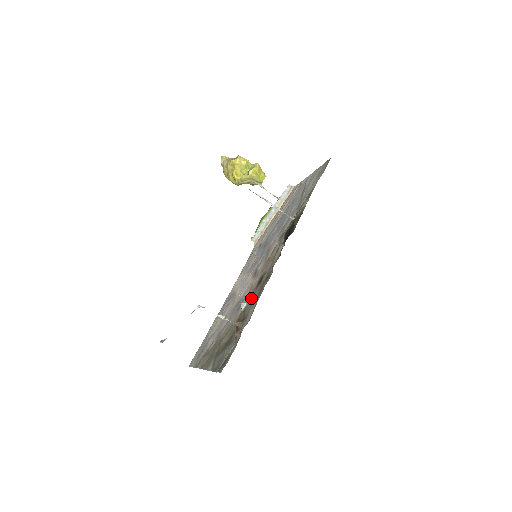
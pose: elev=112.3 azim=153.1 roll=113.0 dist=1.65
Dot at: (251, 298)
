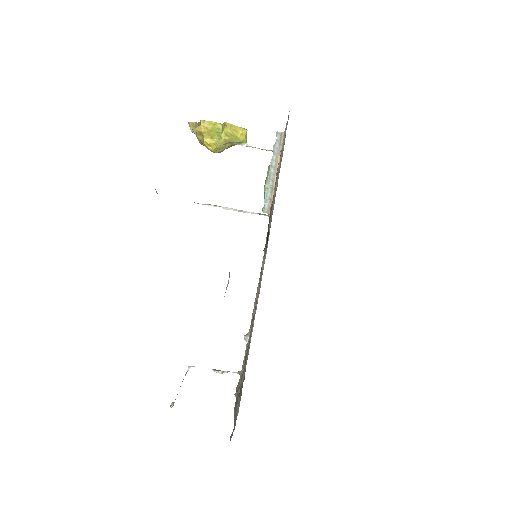
Dot at: (251, 331)
